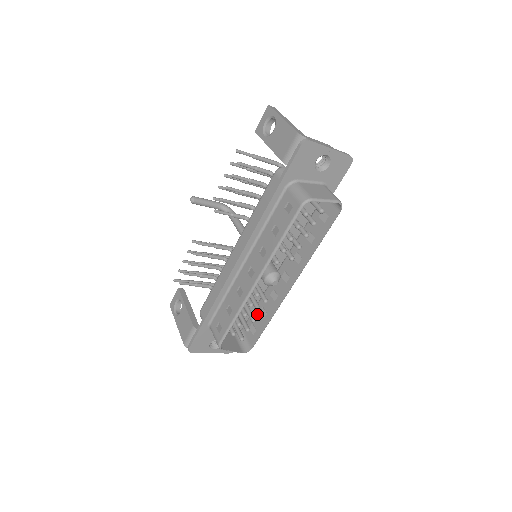
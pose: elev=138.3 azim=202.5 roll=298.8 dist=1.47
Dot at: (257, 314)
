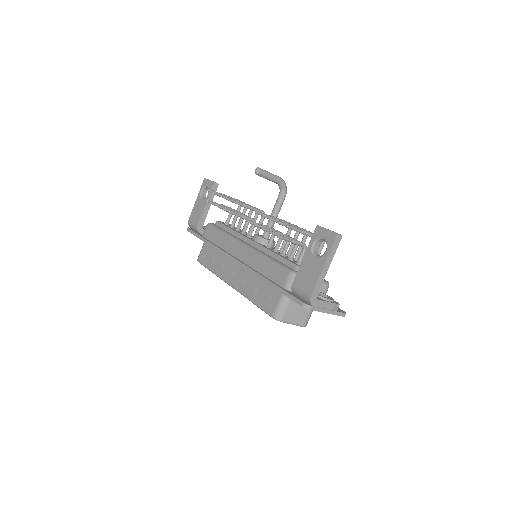
Dot at: occluded
